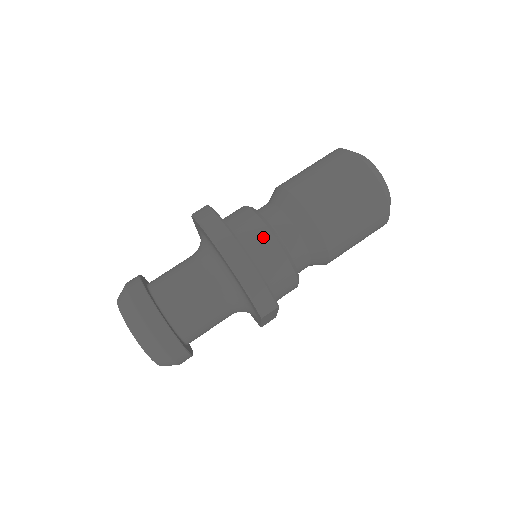
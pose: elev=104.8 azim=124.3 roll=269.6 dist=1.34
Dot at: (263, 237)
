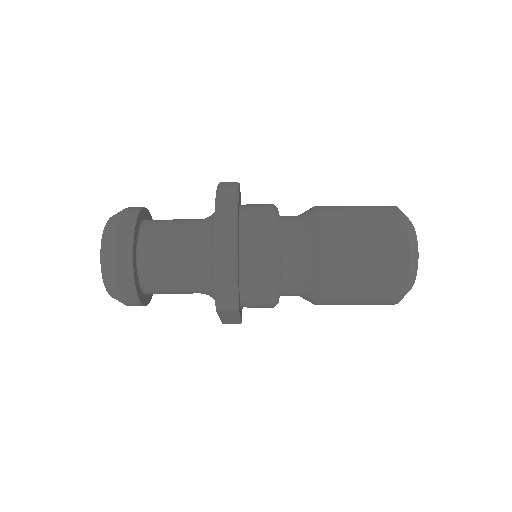
Dot at: (265, 239)
